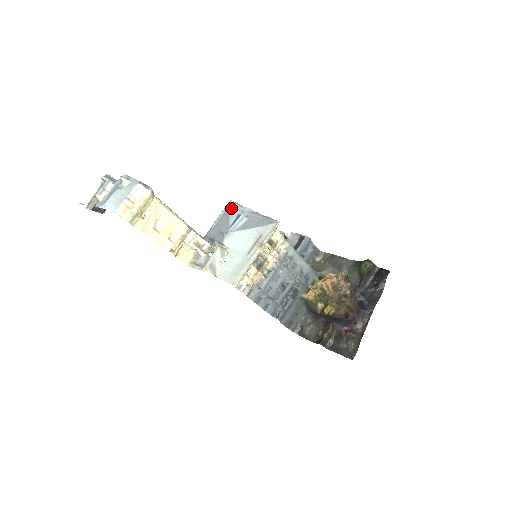
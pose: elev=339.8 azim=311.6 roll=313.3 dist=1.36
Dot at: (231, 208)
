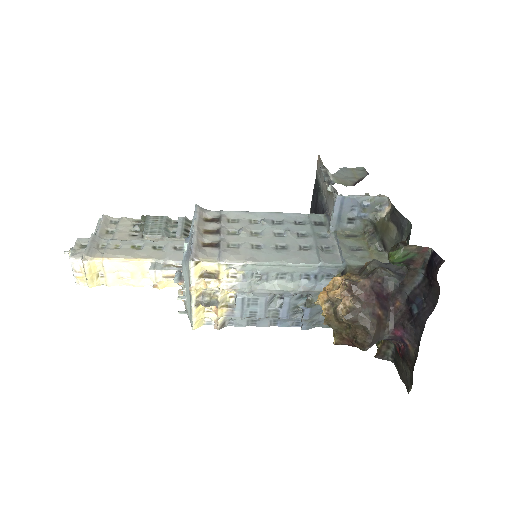
Dot at: occluded
